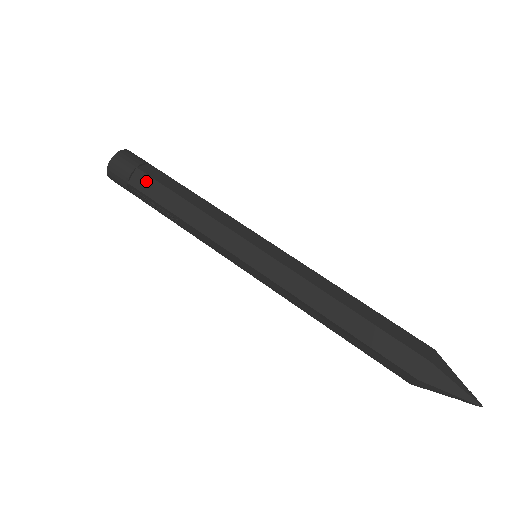
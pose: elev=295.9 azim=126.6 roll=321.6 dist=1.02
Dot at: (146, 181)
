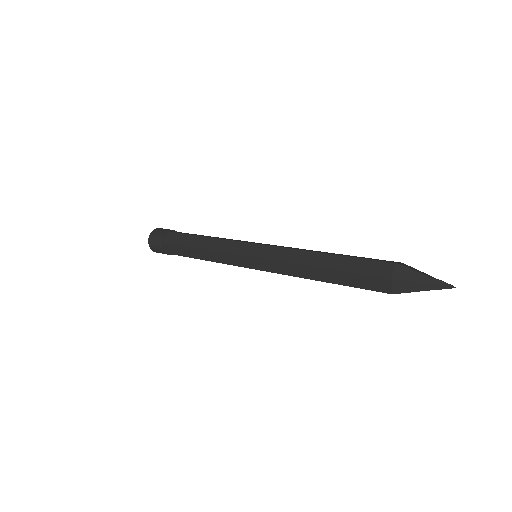
Dot at: (174, 236)
